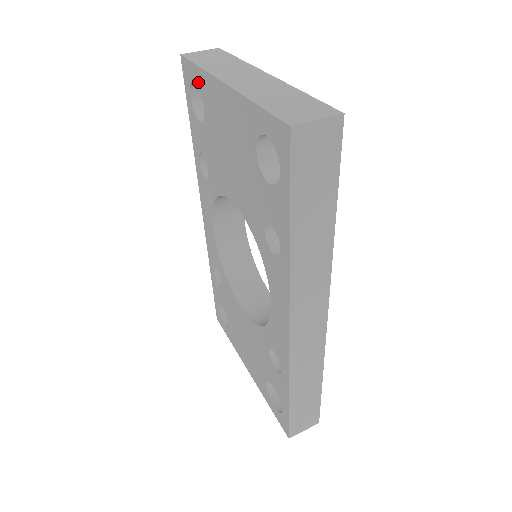
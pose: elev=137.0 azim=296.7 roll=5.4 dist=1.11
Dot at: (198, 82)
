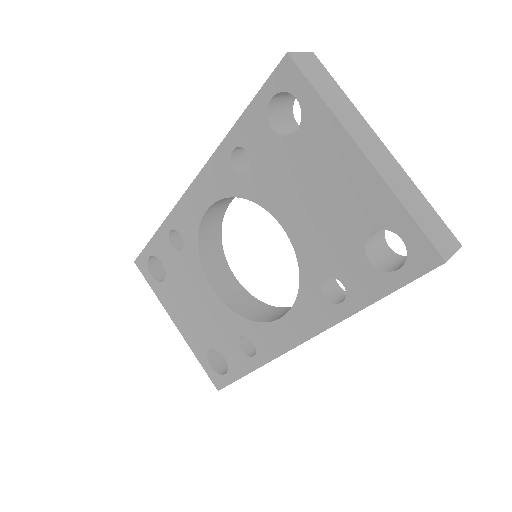
Dot at: (307, 107)
